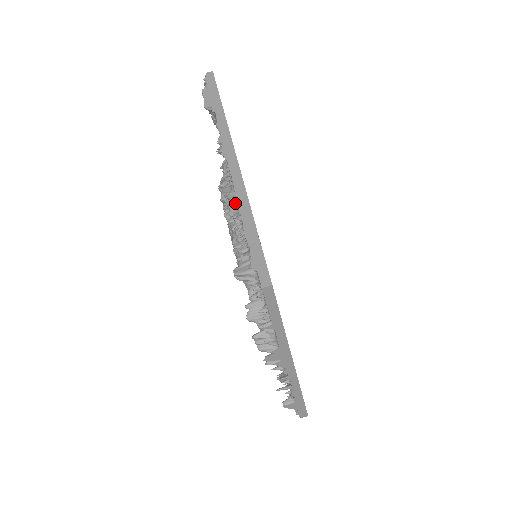
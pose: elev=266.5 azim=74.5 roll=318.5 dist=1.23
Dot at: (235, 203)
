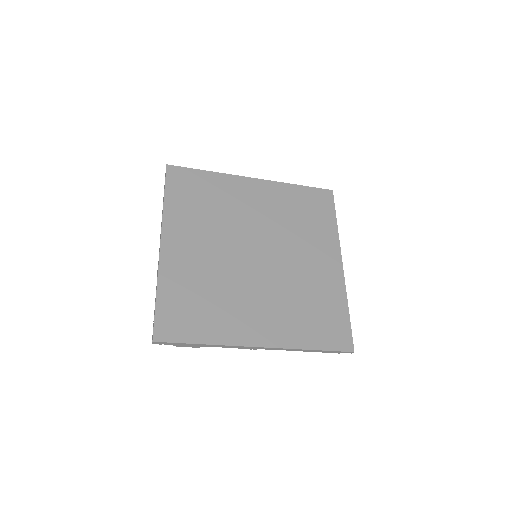
Dot at: (295, 350)
